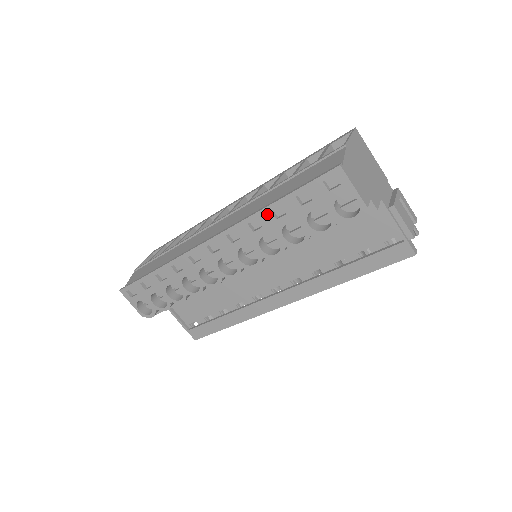
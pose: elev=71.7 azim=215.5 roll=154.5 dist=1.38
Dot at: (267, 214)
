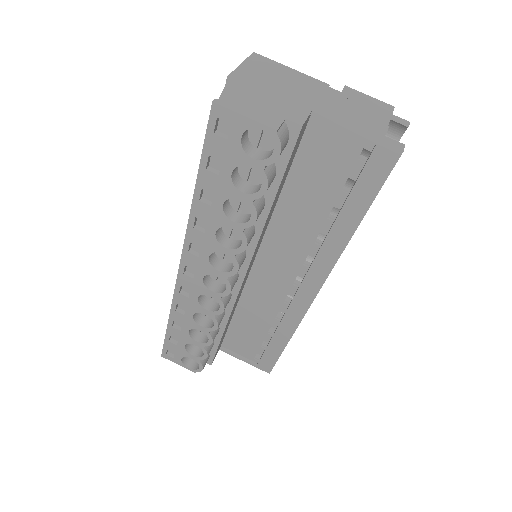
Dot at: (199, 206)
